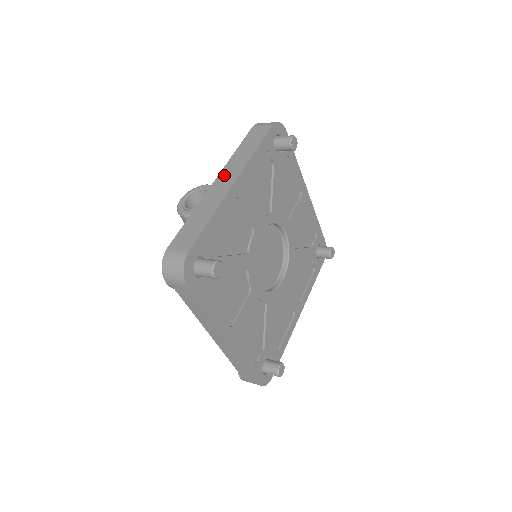
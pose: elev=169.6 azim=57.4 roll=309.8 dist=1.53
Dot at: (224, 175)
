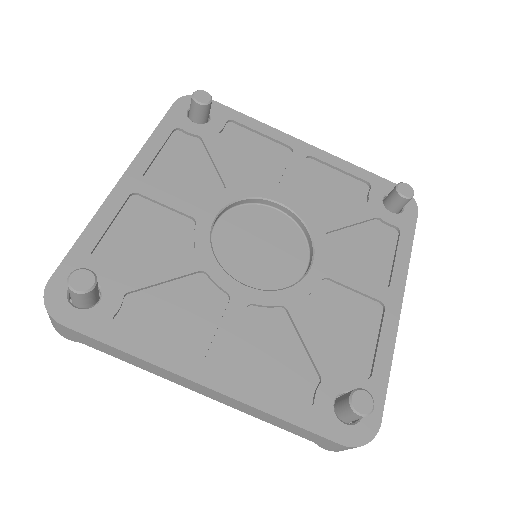
Dot at: occluded
